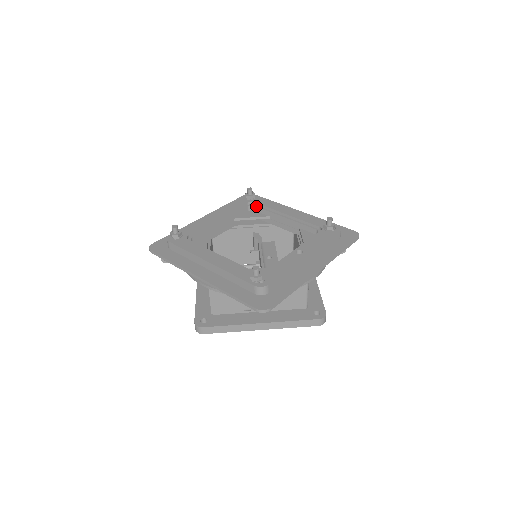
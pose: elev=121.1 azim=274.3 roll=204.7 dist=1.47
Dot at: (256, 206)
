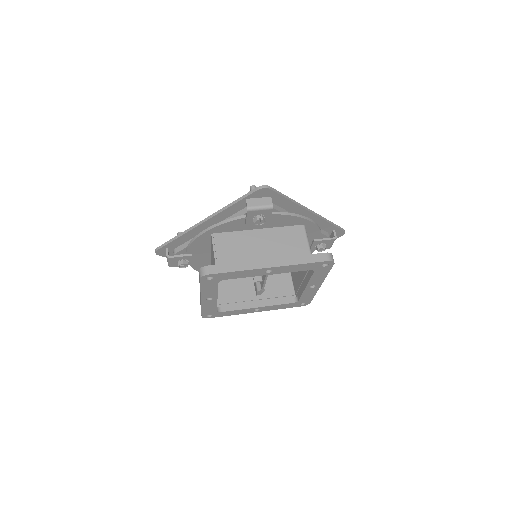
Dot at: occluded
